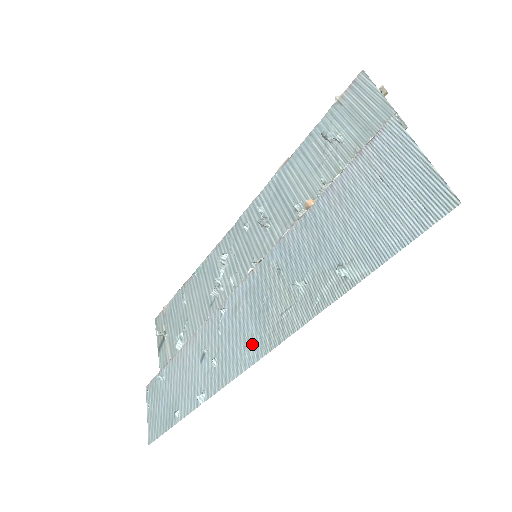
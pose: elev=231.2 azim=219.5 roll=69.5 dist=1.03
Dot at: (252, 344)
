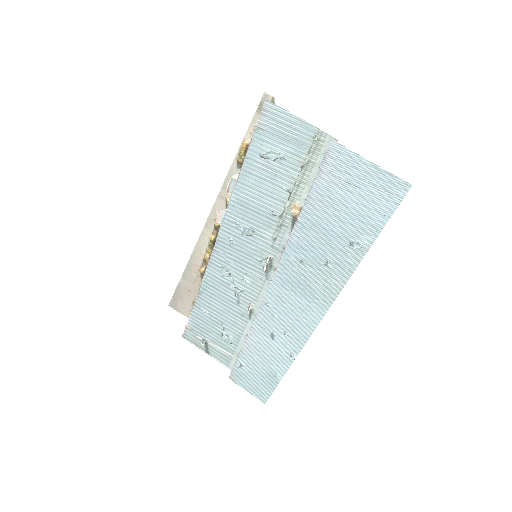
Dot at: (312, 310)
